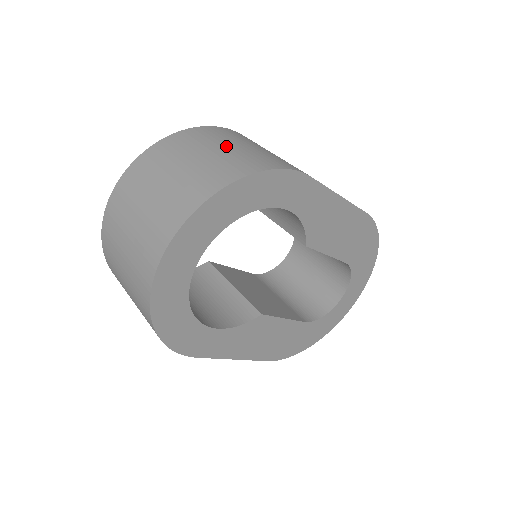
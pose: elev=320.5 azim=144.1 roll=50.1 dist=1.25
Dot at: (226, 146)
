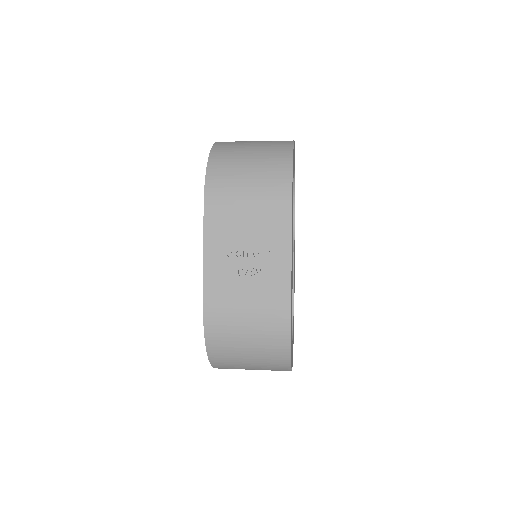
Dot at: occluded
